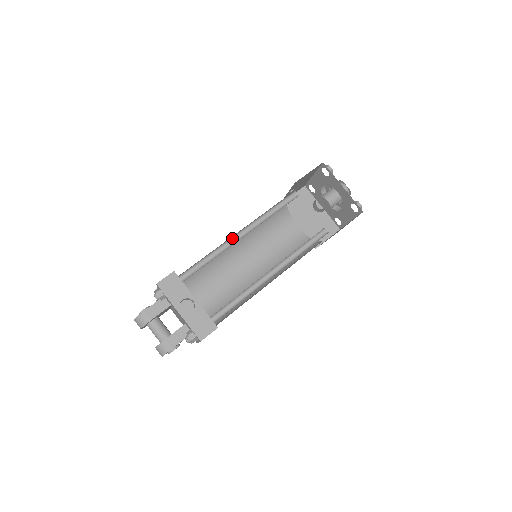
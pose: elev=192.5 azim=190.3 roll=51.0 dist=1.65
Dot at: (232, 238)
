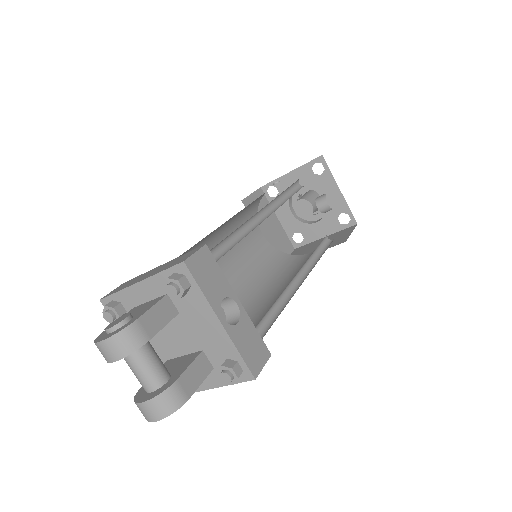
Dot at: (252, 217)
